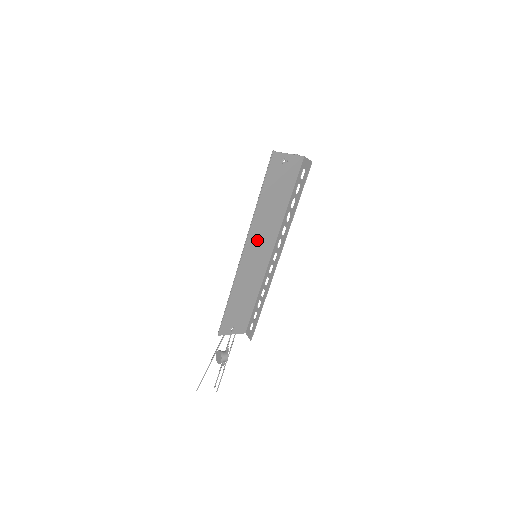
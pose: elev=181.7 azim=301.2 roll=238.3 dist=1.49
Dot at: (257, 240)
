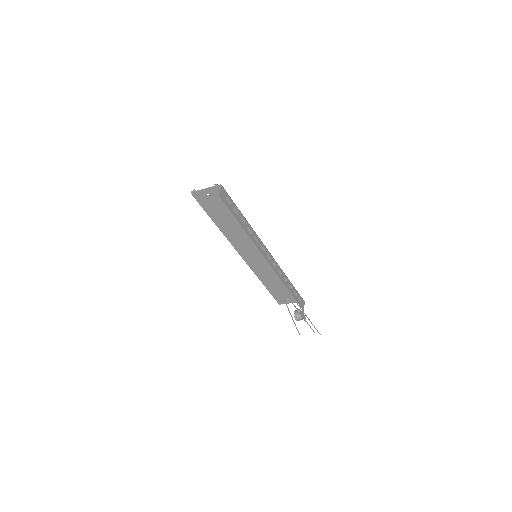
Dot at: (245, 247)
